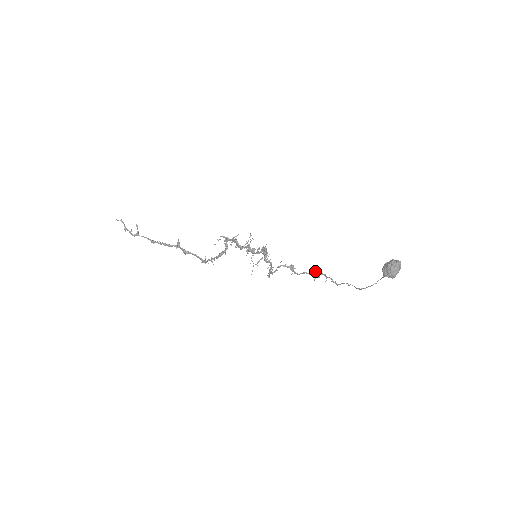
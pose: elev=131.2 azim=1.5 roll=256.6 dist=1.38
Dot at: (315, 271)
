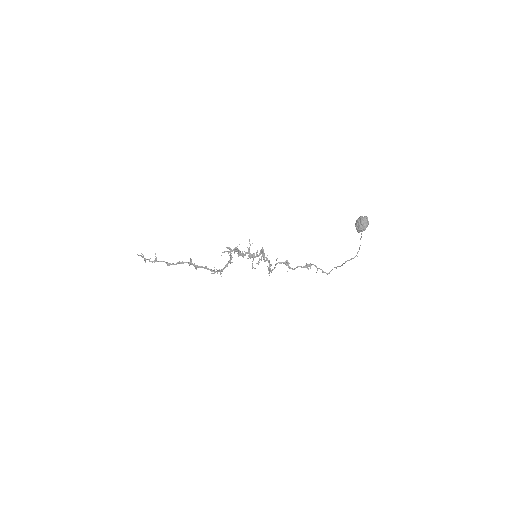
Dot at: occluded
